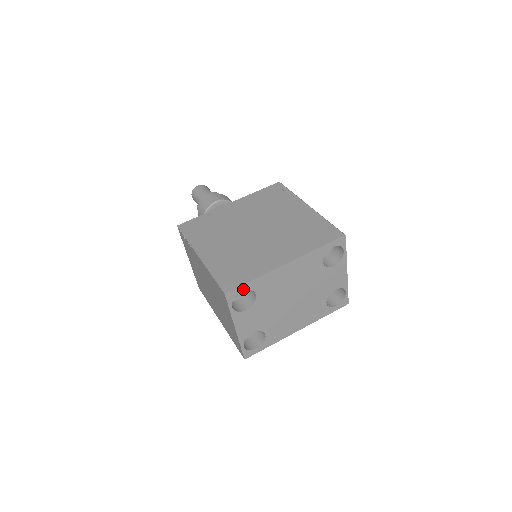
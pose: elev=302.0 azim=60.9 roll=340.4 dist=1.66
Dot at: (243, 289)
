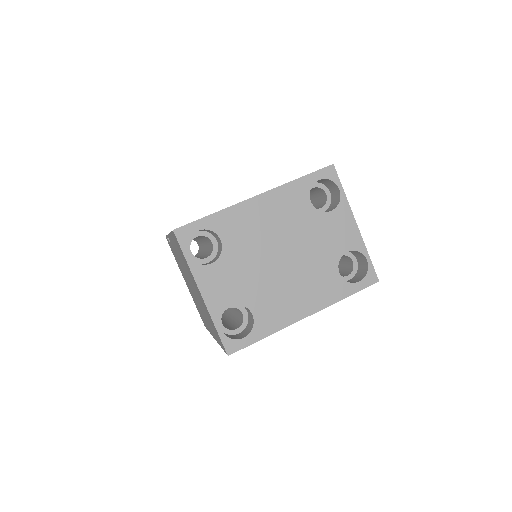
Dot at: (199, 227)
